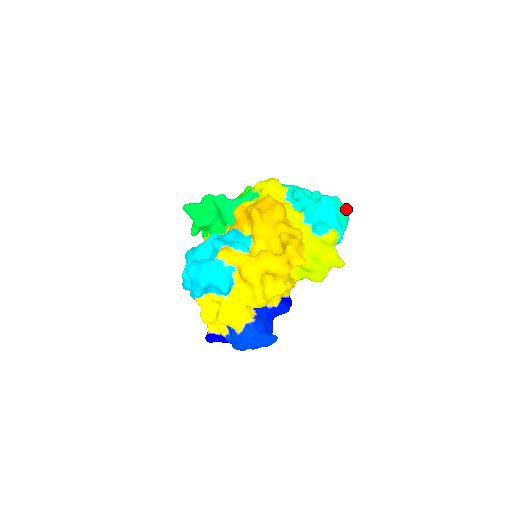
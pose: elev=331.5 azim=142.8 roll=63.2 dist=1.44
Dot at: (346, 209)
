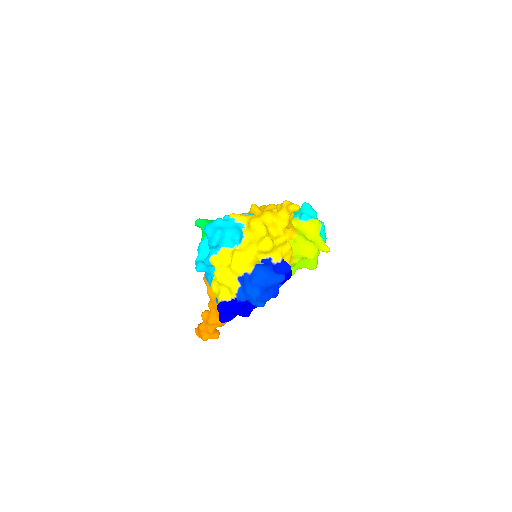
Dot at: occluded
